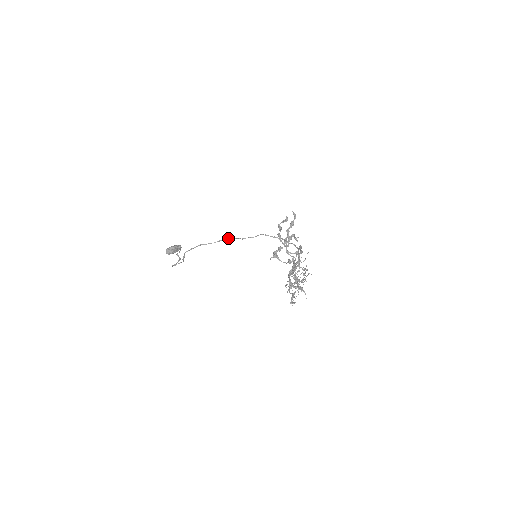
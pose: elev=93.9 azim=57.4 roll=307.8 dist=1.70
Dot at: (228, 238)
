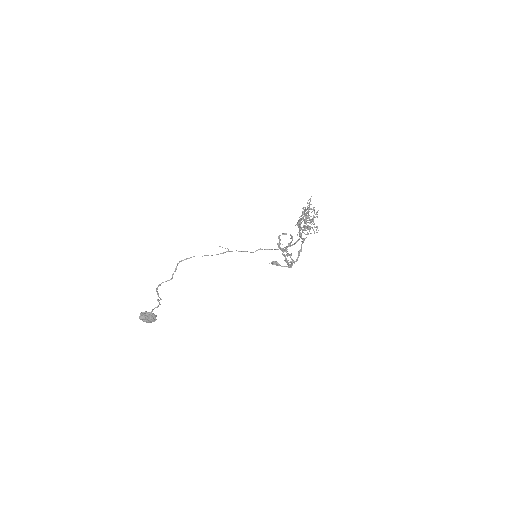
Dot at: occluded
